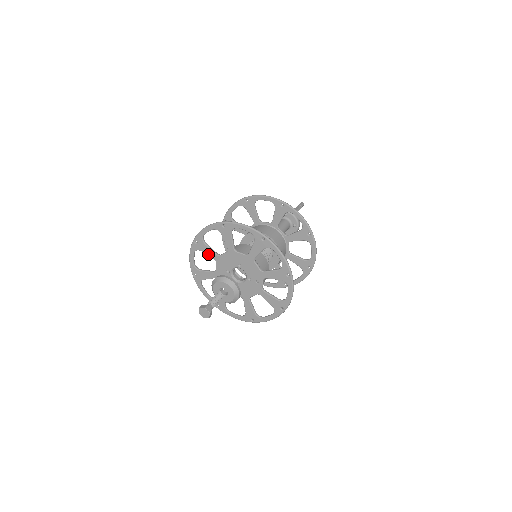
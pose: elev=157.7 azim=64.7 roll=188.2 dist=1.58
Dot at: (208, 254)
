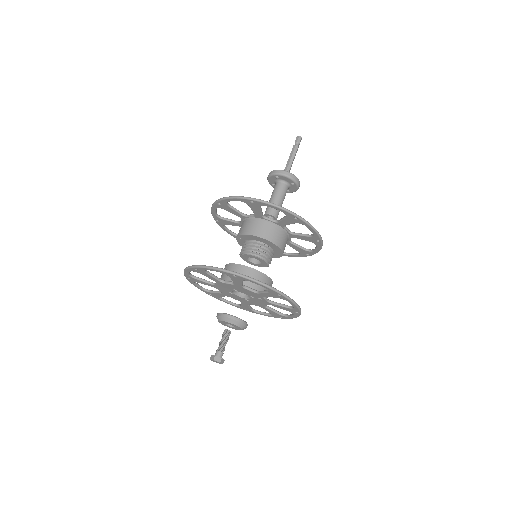
Dot at: (205, 284)
